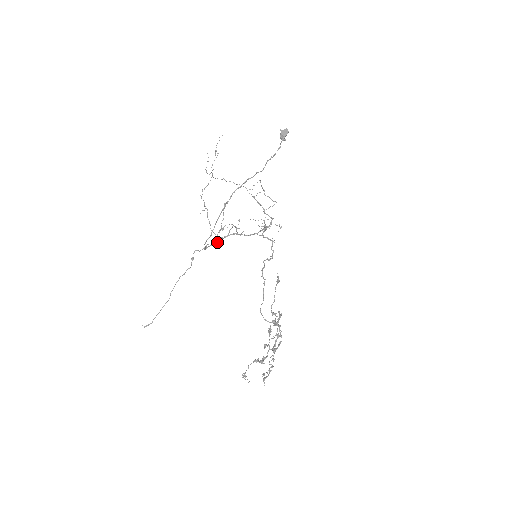
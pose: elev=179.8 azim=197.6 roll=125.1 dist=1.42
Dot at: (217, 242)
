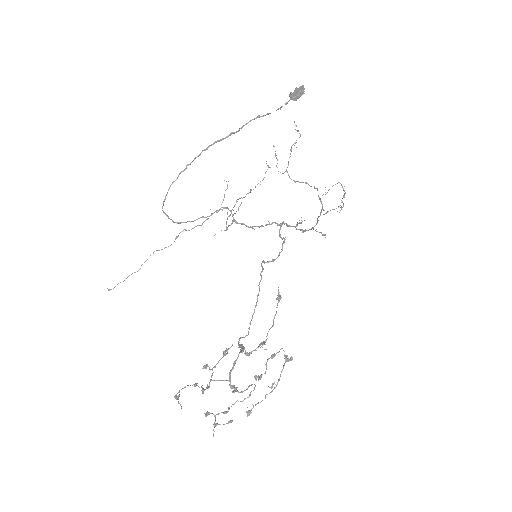
Dot at: (195, 220)
